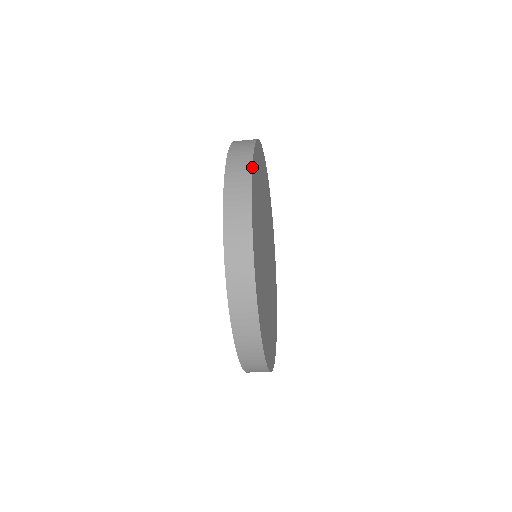
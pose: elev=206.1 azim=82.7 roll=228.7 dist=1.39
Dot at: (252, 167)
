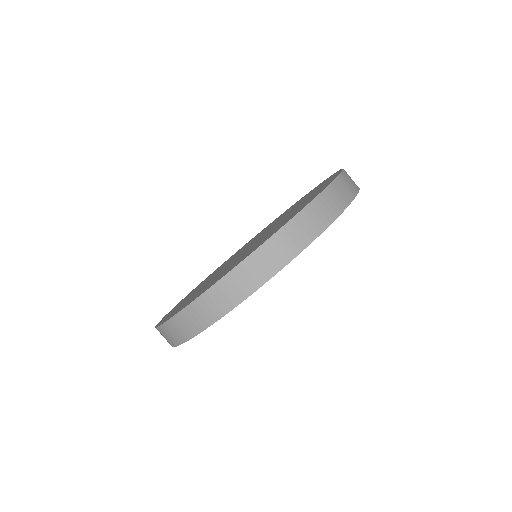
Dot at: occluded
